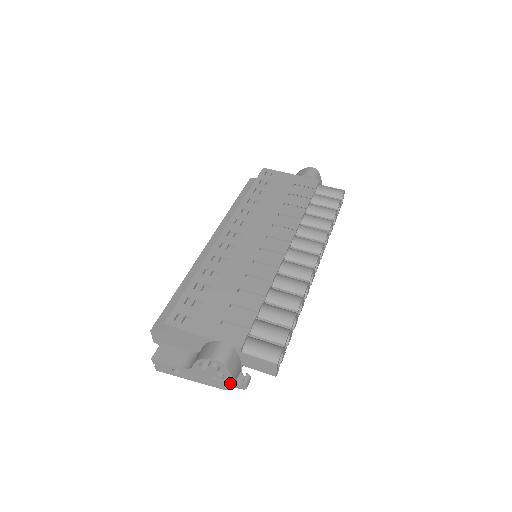
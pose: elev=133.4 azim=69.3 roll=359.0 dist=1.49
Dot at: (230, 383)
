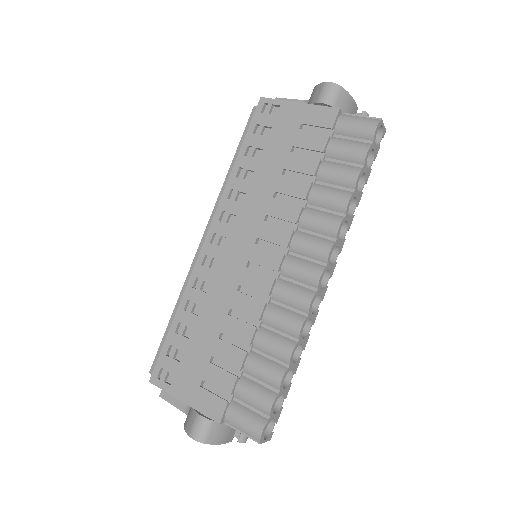
Dot at: occluded
